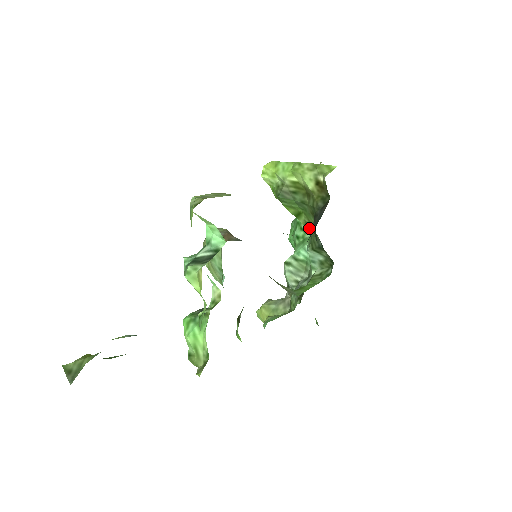
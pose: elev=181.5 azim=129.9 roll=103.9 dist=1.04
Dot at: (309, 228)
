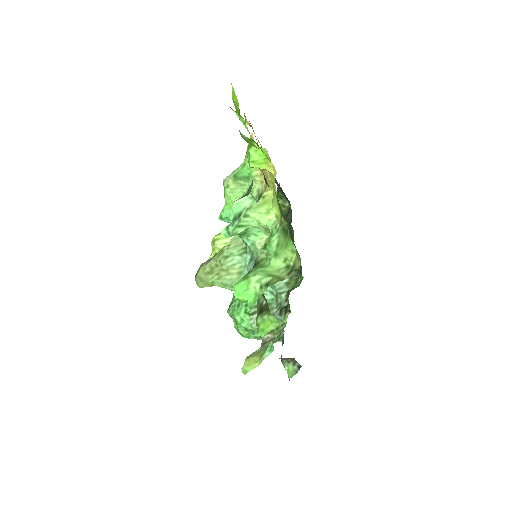
Dot at: occluded
